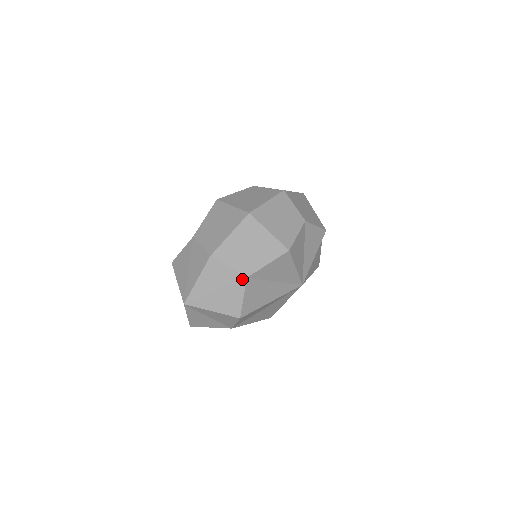
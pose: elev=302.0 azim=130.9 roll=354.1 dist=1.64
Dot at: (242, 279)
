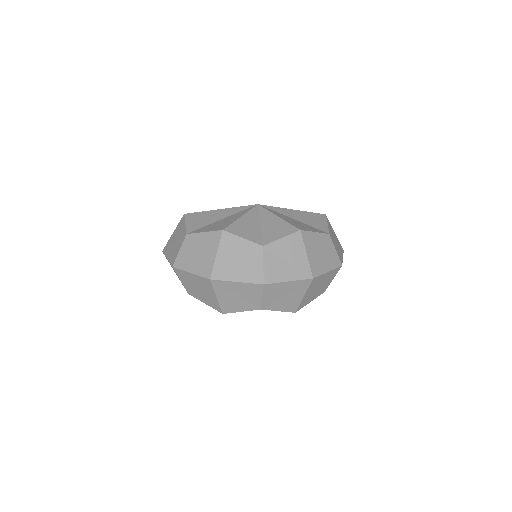
Dot at: (186, 290)
